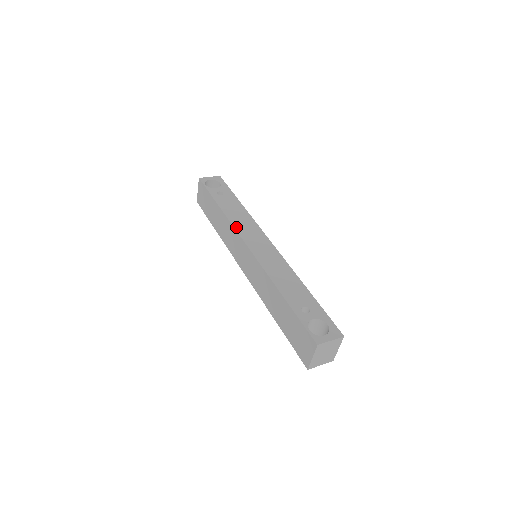
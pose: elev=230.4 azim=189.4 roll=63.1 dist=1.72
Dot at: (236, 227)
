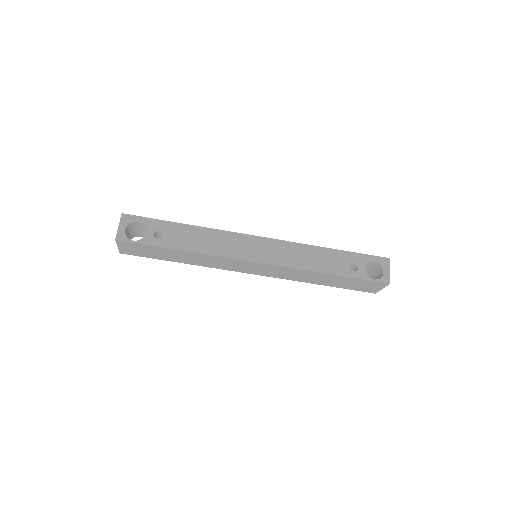
Dot at: (225, 255)
